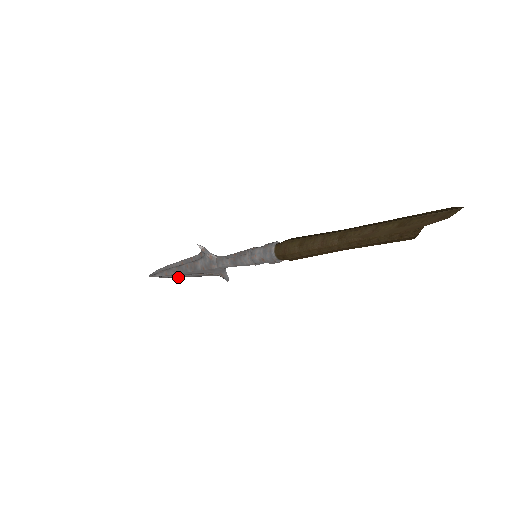
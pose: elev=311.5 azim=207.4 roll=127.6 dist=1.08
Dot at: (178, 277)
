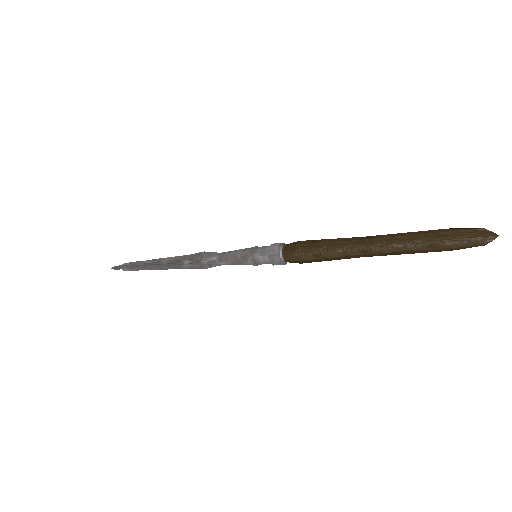
Dot at: occluded
